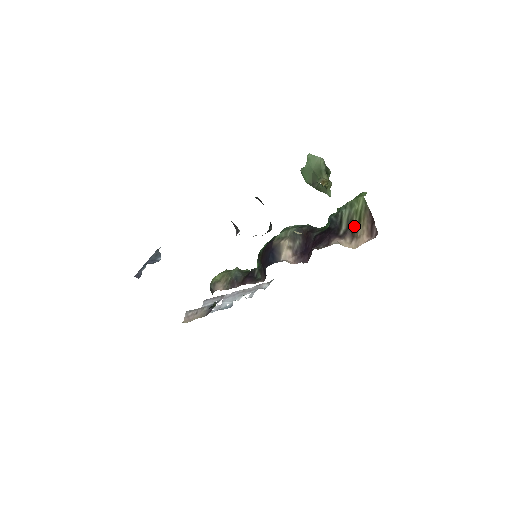
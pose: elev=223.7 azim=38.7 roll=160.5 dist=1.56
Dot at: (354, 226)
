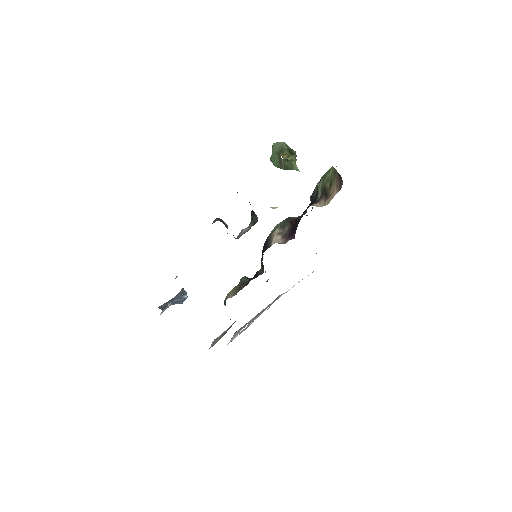
Dot at: (327, 190)
